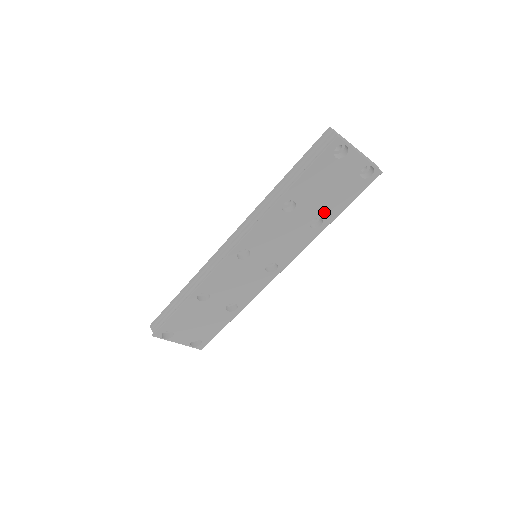
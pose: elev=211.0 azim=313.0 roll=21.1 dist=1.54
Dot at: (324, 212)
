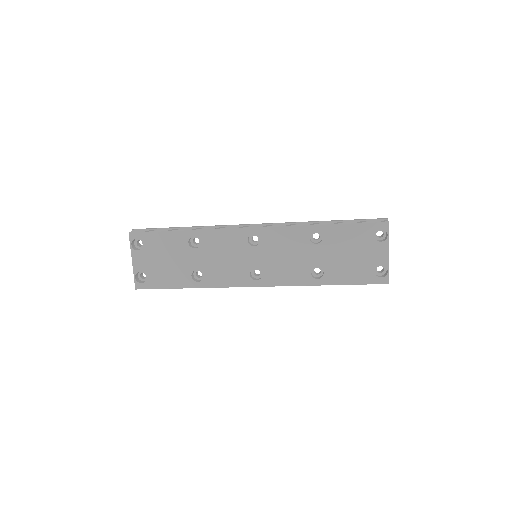
Dot at: (330, 270)
